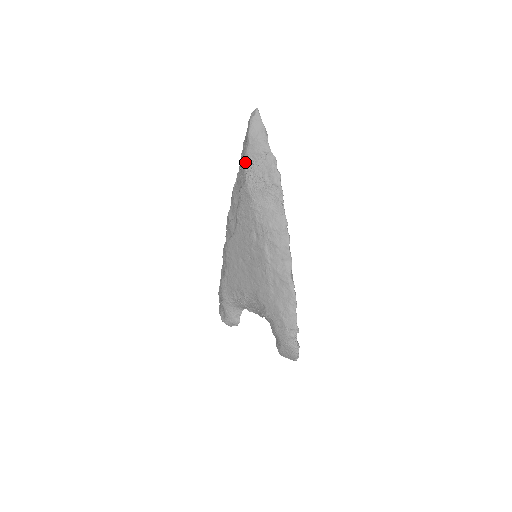
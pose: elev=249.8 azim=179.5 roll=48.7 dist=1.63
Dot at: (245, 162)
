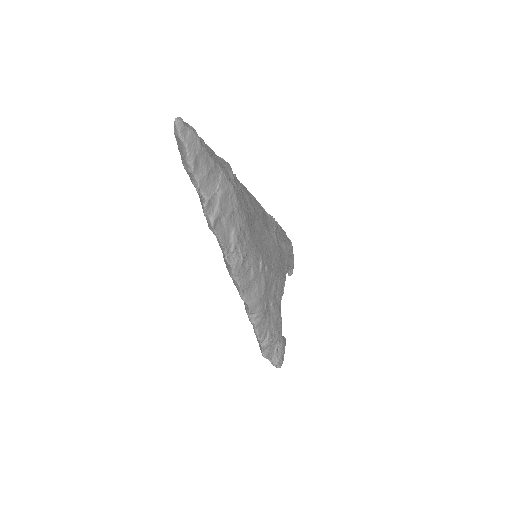
Dot at: occluded
